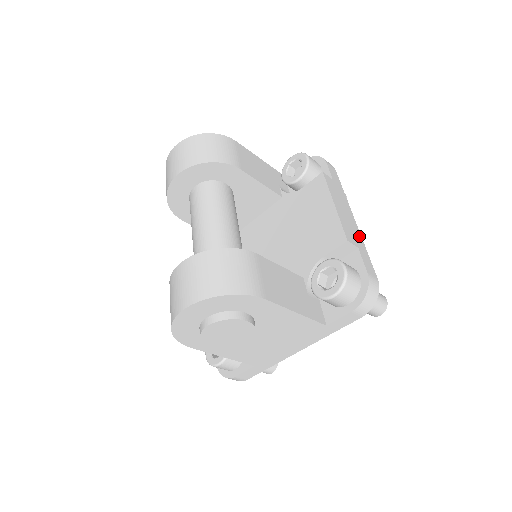
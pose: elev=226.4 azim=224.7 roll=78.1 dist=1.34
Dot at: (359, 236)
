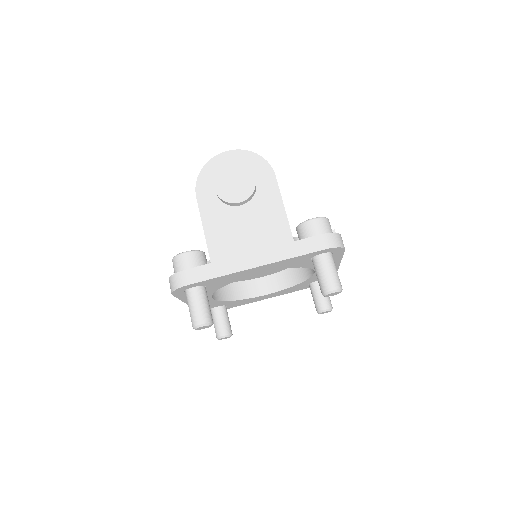
Dot at: occluded
